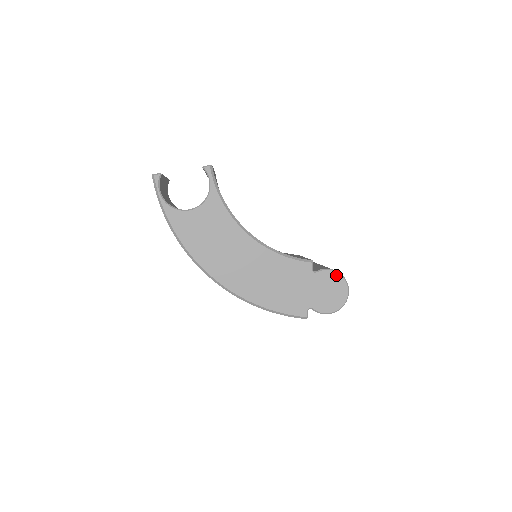
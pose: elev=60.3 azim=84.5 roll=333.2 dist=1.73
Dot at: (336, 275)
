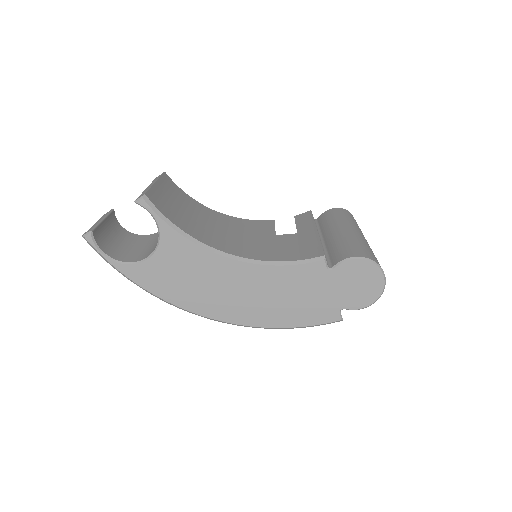
Dot at: (360, 262)
